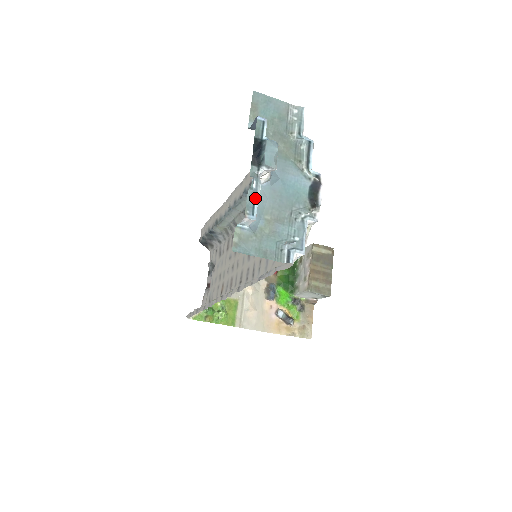
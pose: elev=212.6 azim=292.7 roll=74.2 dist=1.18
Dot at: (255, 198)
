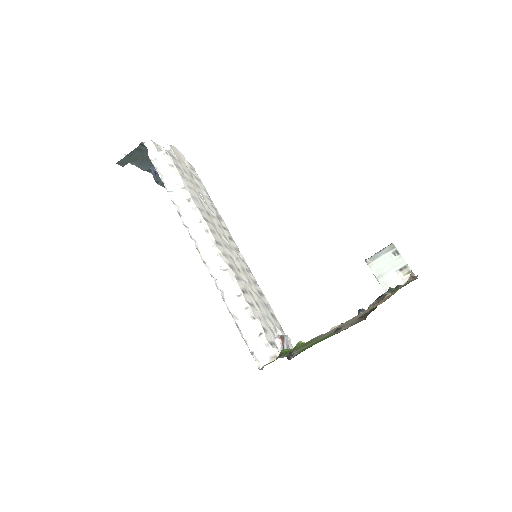
Dot at: occluded
